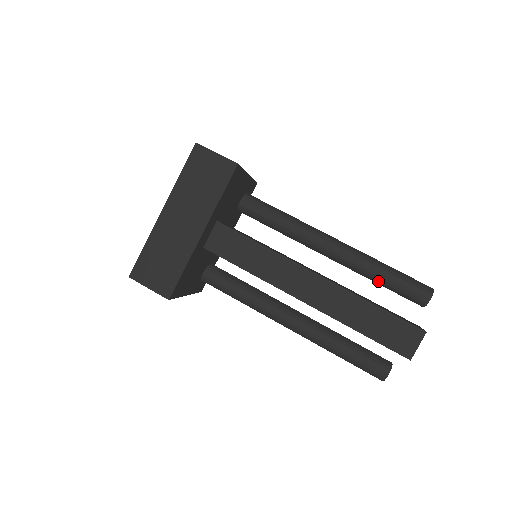
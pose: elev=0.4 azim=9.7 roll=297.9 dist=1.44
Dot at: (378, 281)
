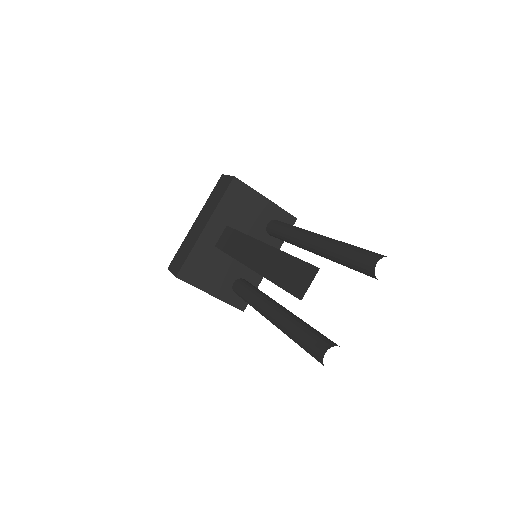
Dot at: (340, 260)
